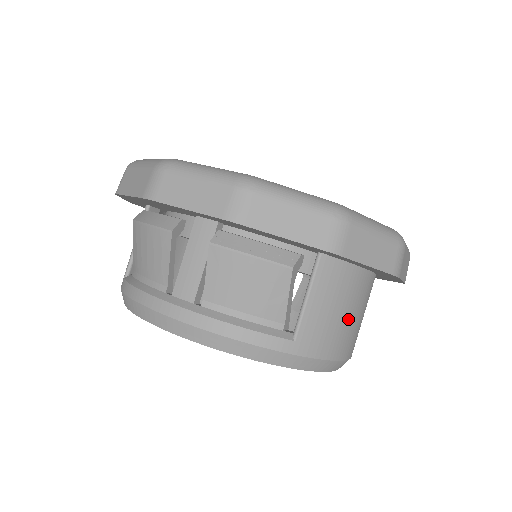
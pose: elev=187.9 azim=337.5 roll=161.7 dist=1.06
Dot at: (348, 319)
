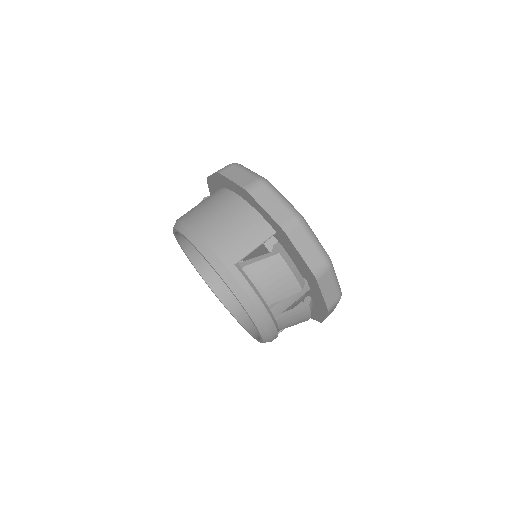
Dot at: occluded
